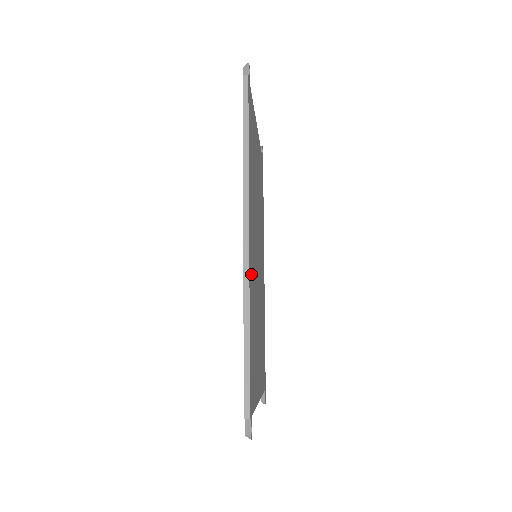
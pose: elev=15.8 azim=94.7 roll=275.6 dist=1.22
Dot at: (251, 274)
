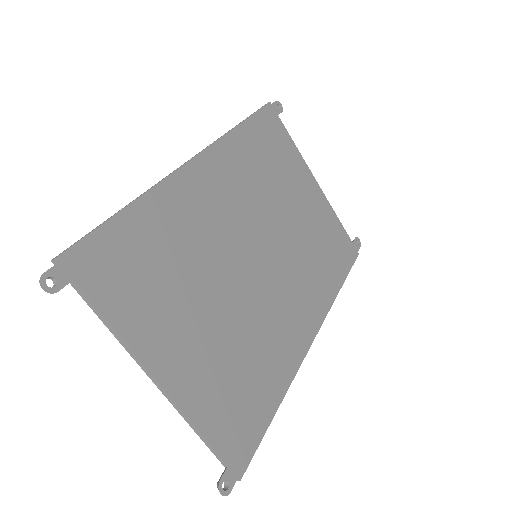
Dot at: (185, 194)
